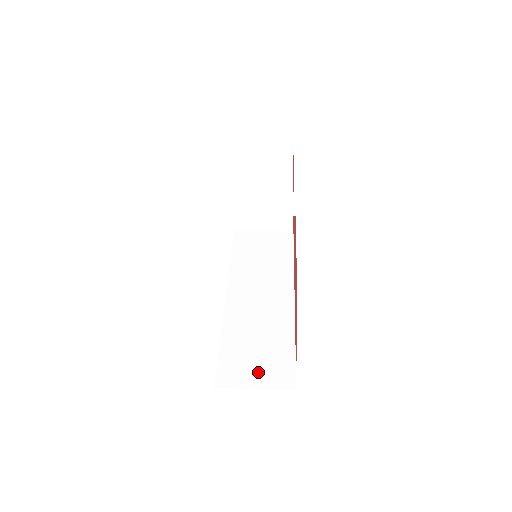
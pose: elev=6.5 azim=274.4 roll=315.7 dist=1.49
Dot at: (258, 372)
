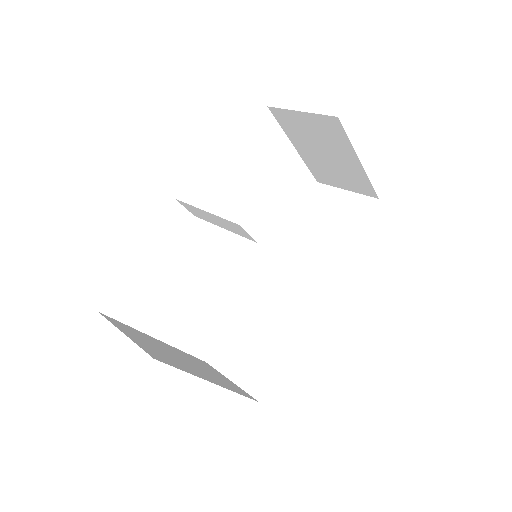
Dot at: (242, 366)
